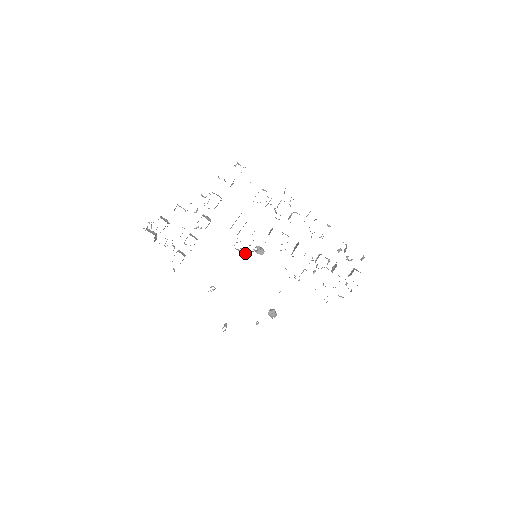
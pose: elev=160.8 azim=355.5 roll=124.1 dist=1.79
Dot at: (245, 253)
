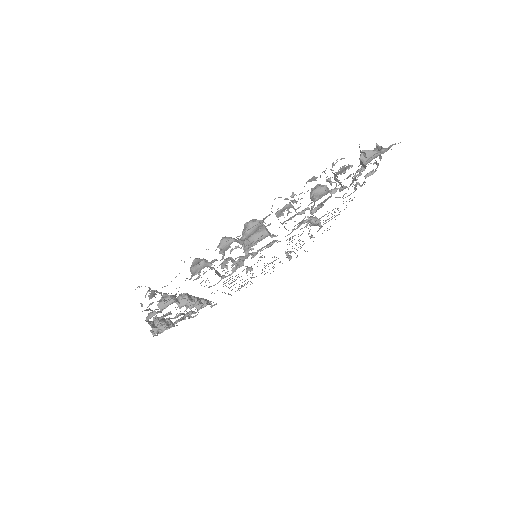
Dot at: occluded
